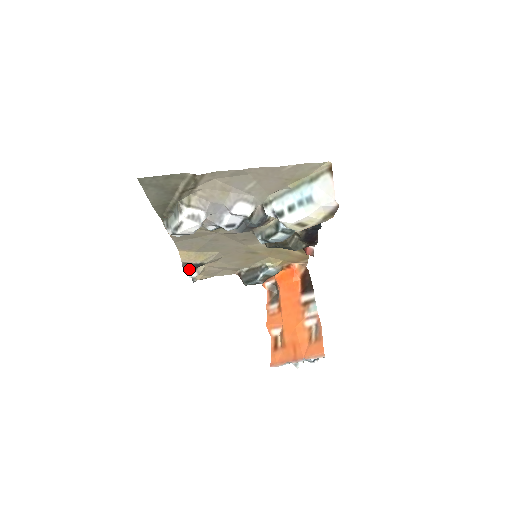
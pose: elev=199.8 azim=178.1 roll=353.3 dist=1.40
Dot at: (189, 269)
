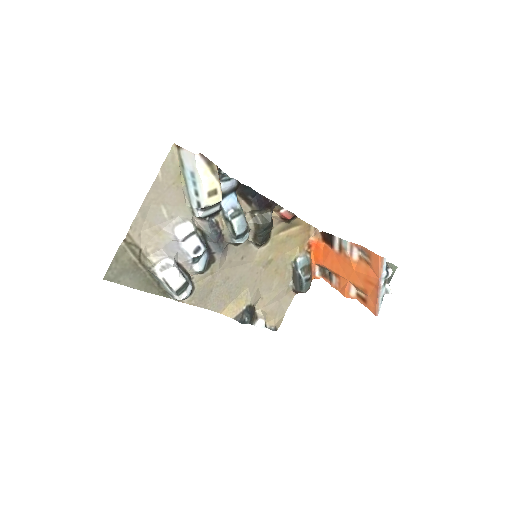
Dot at: (245, 319)
